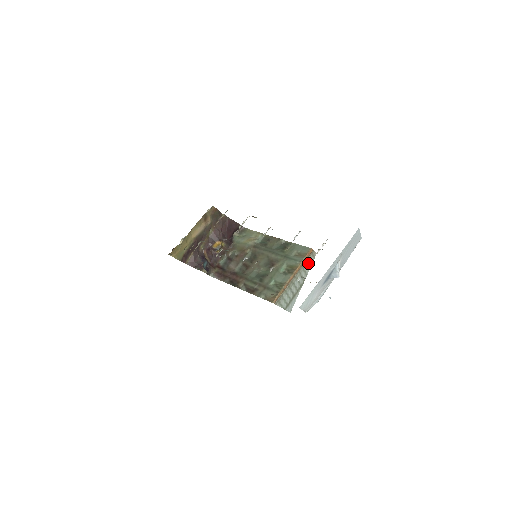
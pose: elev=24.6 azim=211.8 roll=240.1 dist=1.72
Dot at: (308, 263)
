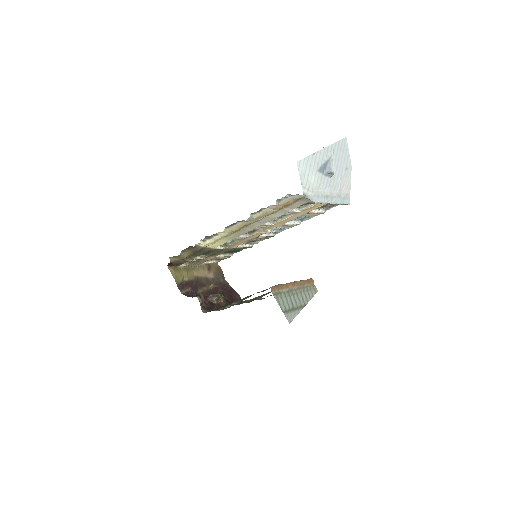
Dot at: (309, 291)
